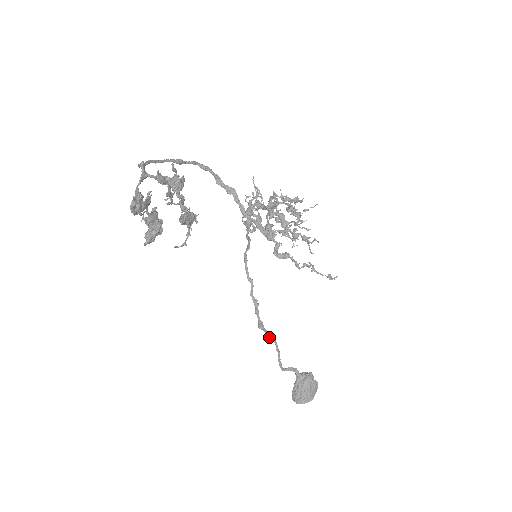
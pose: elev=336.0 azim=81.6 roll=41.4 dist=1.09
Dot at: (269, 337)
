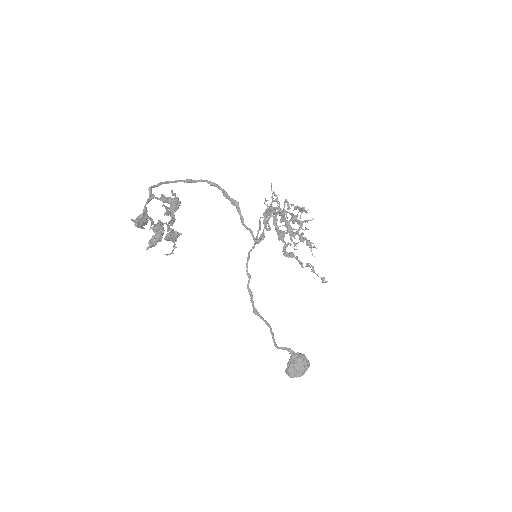
Dot at: (264, 321)
